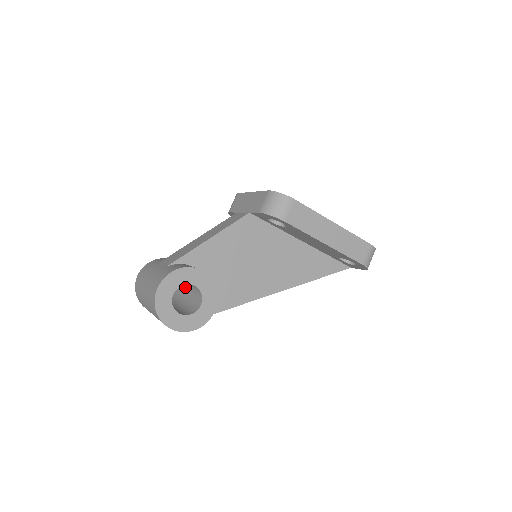
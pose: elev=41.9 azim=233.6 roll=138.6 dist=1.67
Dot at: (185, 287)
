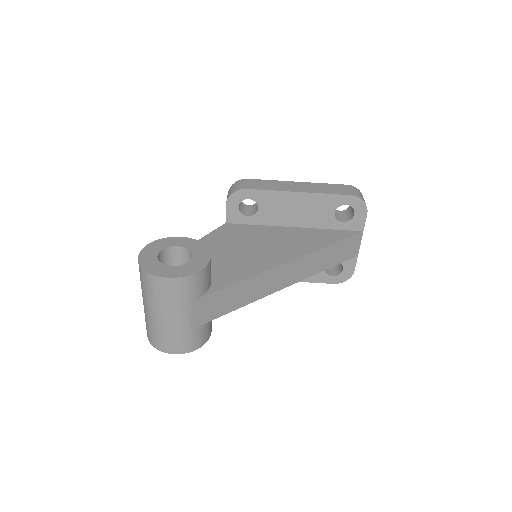
Dot at: occluded
